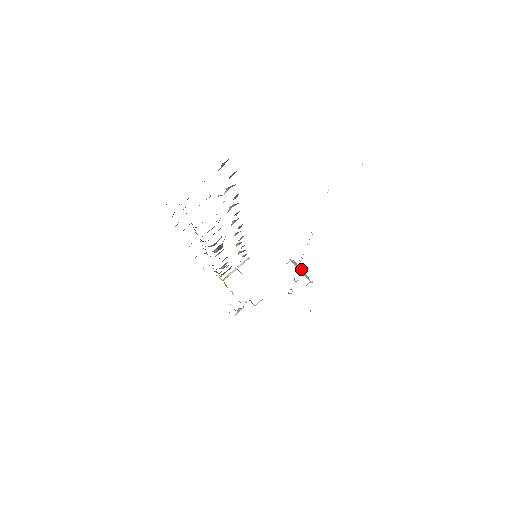
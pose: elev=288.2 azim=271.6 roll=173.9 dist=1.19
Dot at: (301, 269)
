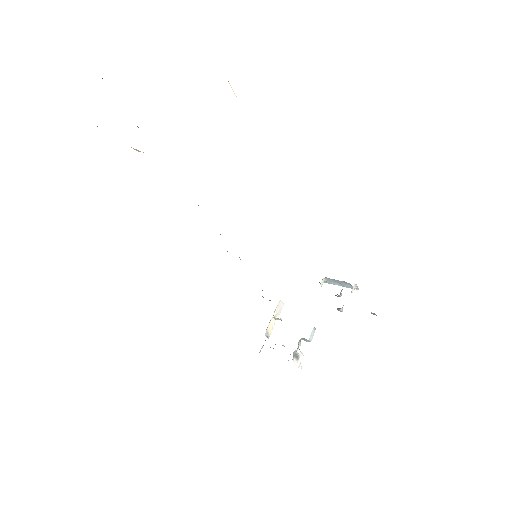
Dot at: (338, 281)
